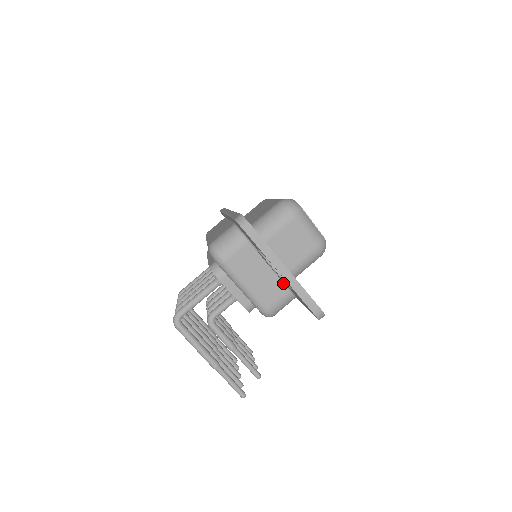
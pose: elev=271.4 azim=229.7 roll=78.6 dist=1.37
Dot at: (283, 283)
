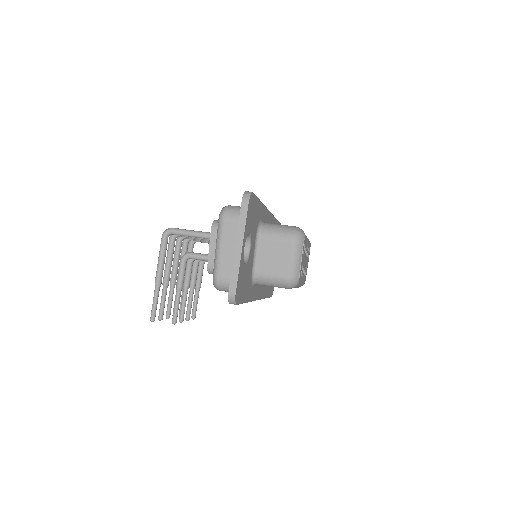
Dot at: occluded
